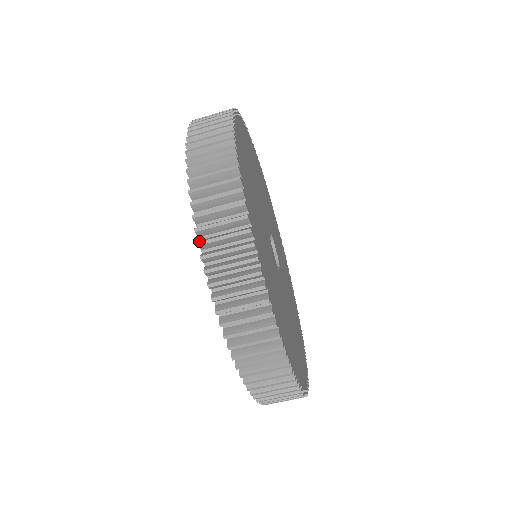
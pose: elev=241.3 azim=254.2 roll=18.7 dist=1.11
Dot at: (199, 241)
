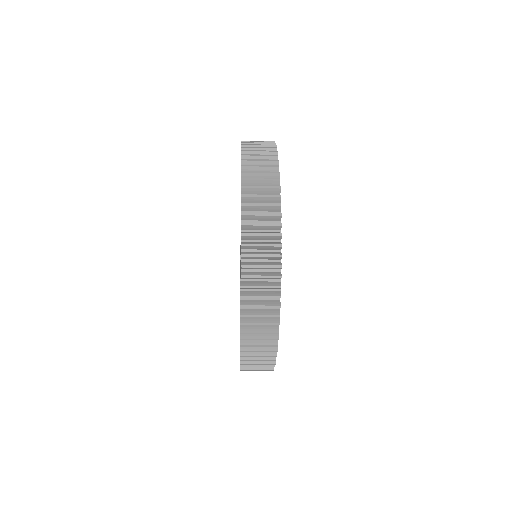
Dot at: (242, 295)
